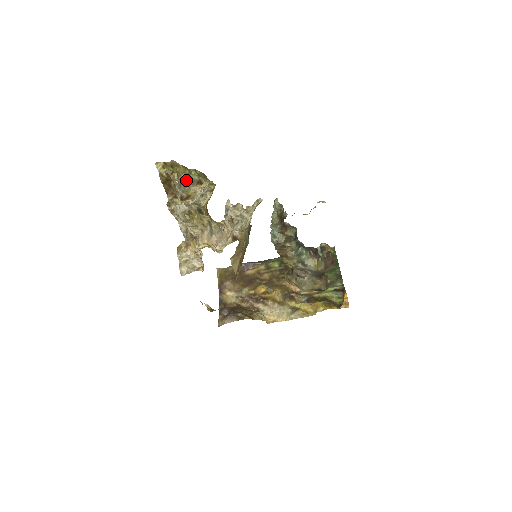
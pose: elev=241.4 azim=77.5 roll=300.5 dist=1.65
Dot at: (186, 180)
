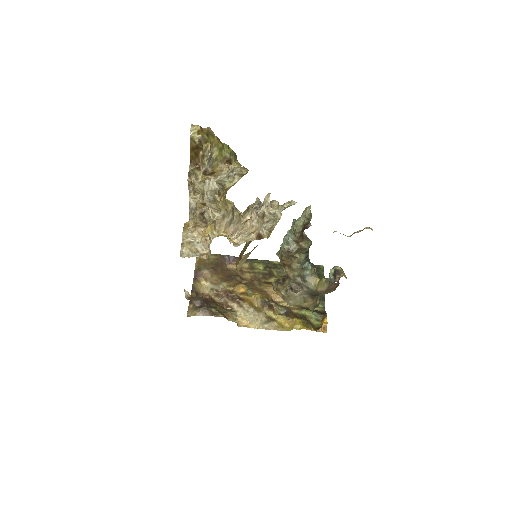
Dot at: (217, 154)
